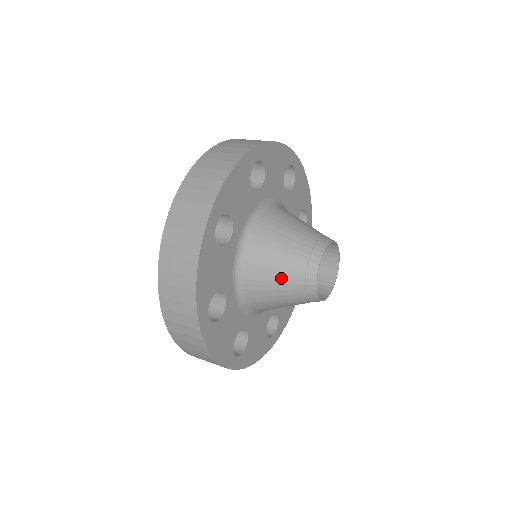
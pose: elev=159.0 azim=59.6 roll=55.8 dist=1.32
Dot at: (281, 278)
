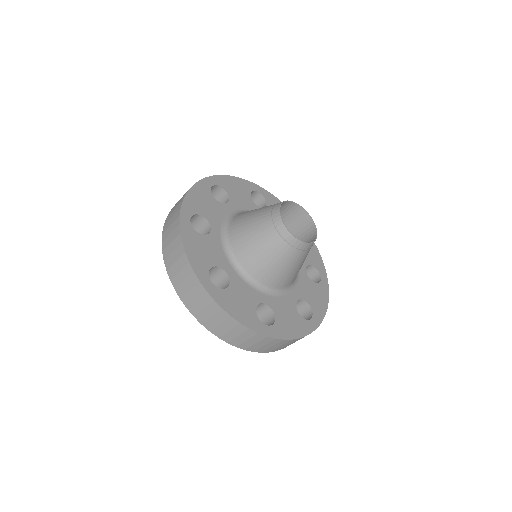
Dot at: (260, 239)
